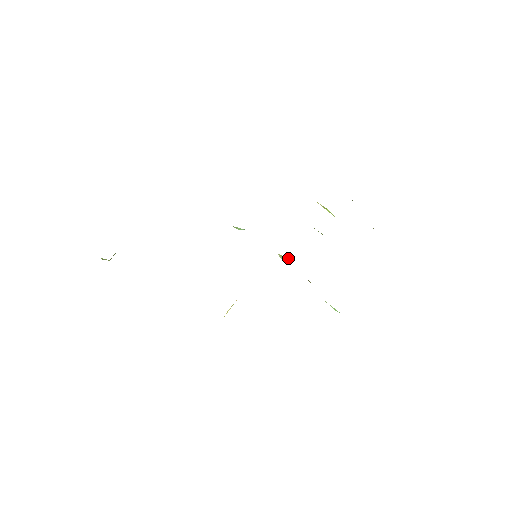
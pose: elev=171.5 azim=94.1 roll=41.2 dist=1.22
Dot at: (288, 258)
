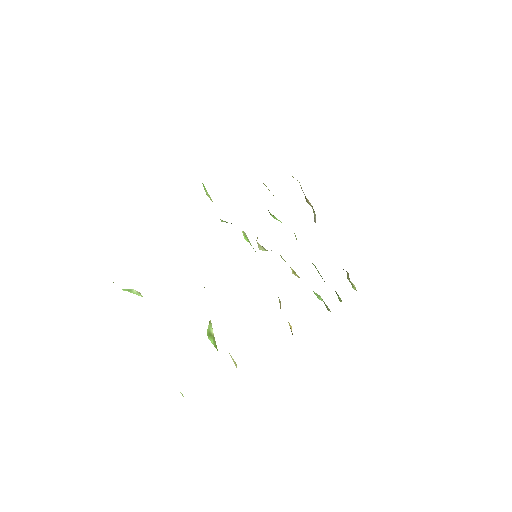
Dot at: occluded
